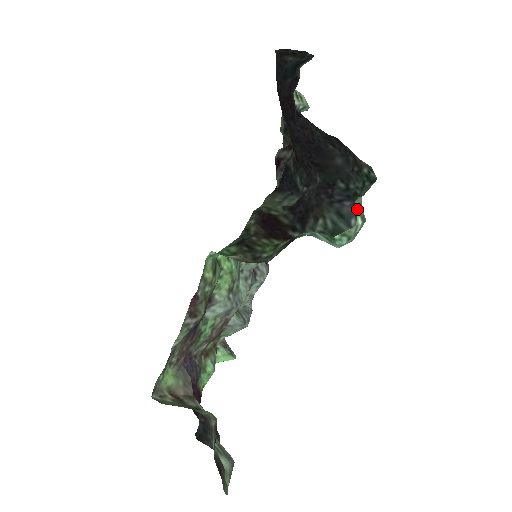
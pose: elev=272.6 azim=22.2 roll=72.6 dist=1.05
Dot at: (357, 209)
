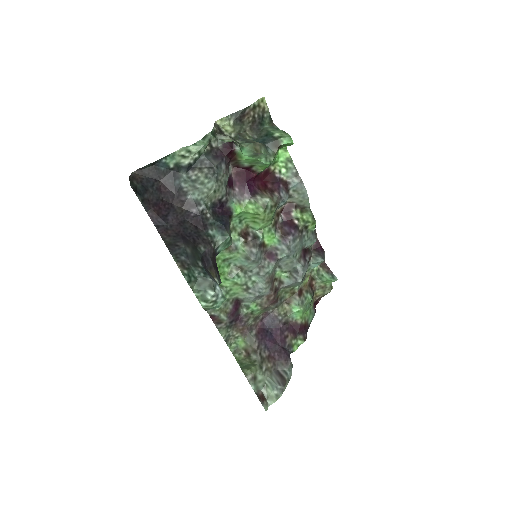
Dot at: (197, 297)
